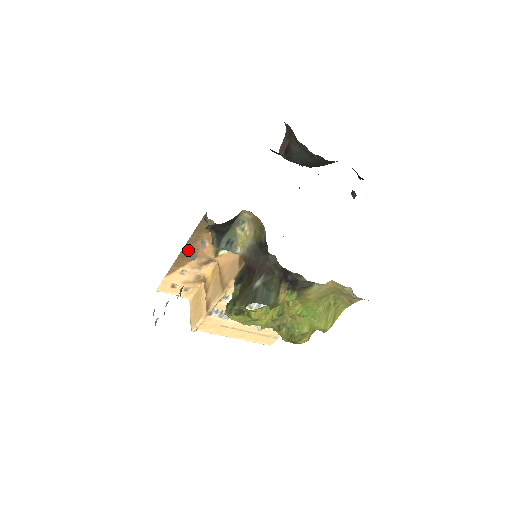
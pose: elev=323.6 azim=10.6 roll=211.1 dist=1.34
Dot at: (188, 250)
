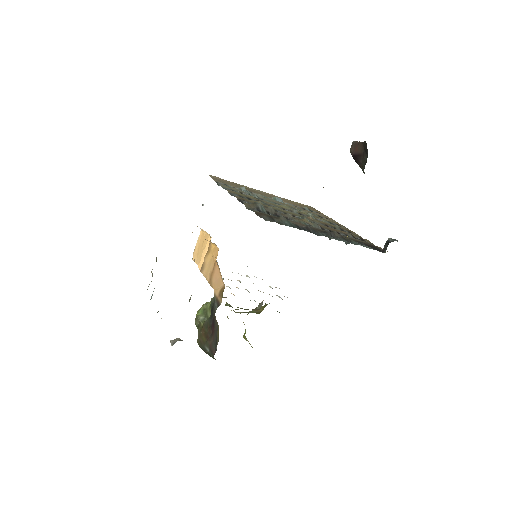
Dot at: occluded
